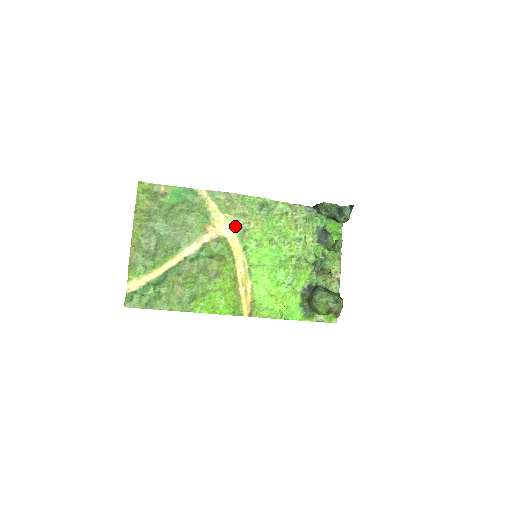
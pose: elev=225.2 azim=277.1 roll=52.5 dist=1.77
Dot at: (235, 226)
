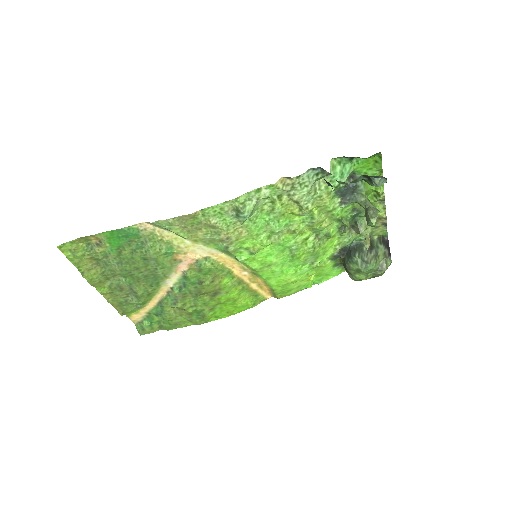
Dot at: (211, 245)
